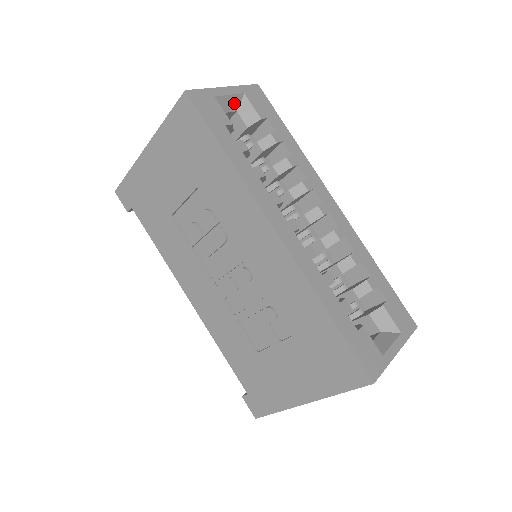
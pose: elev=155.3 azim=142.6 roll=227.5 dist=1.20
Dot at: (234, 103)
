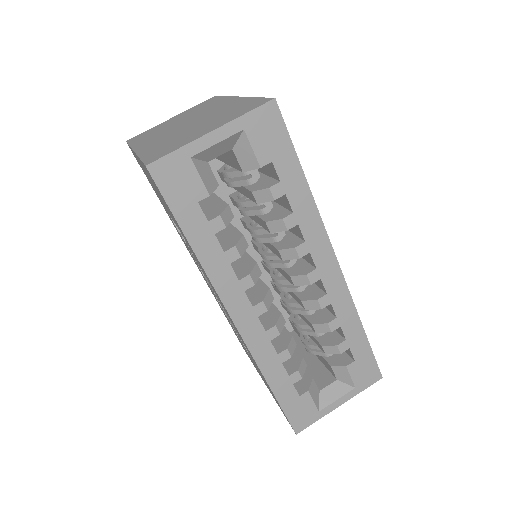
Dot at: (227, 145)
